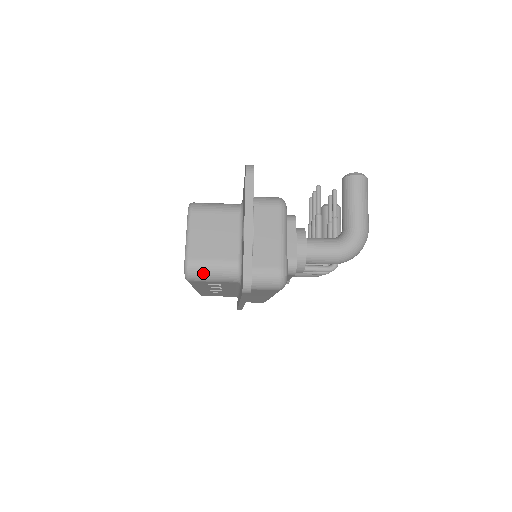
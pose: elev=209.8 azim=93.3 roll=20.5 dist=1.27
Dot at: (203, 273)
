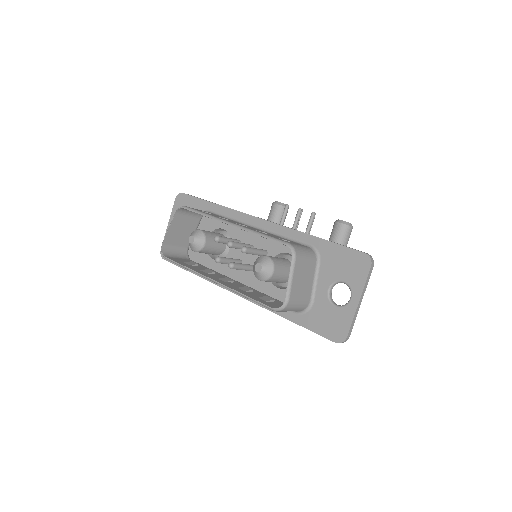
Dot at: (290, 309)
